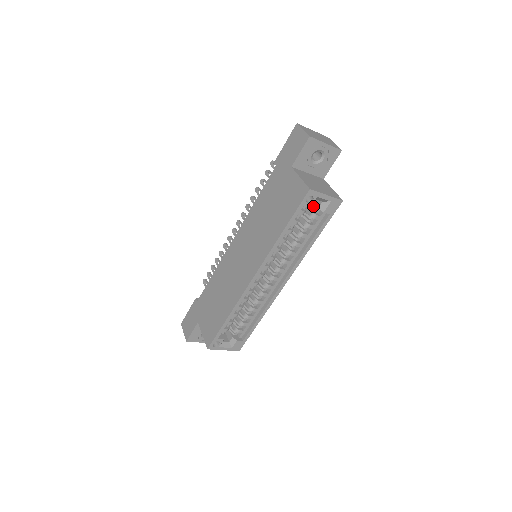
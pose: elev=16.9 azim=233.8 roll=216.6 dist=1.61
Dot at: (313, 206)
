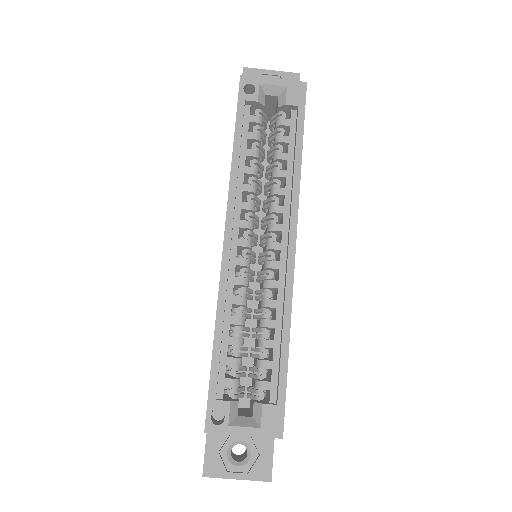
Dot at: (275, 116)
